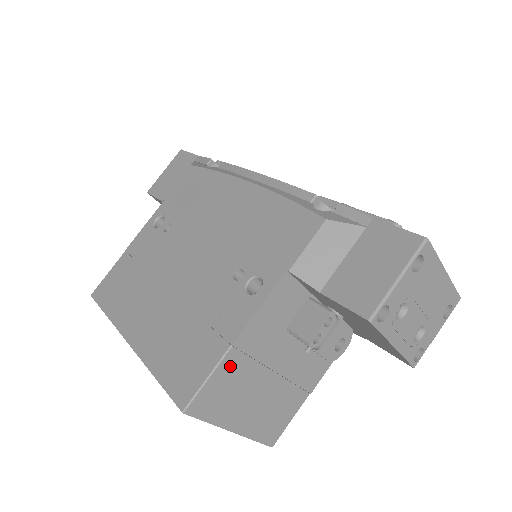
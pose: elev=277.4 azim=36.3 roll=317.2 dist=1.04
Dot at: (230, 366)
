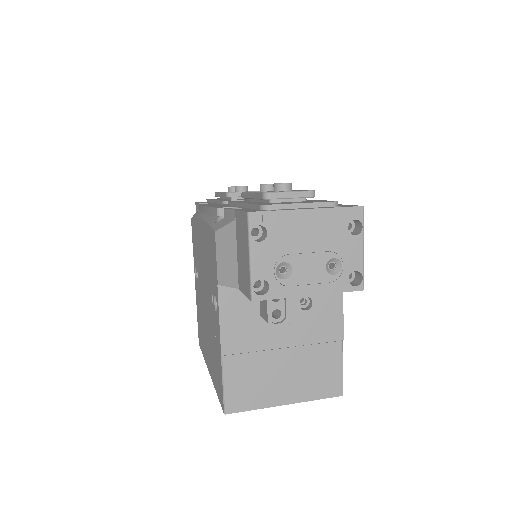
Dot at: (234, 368)
